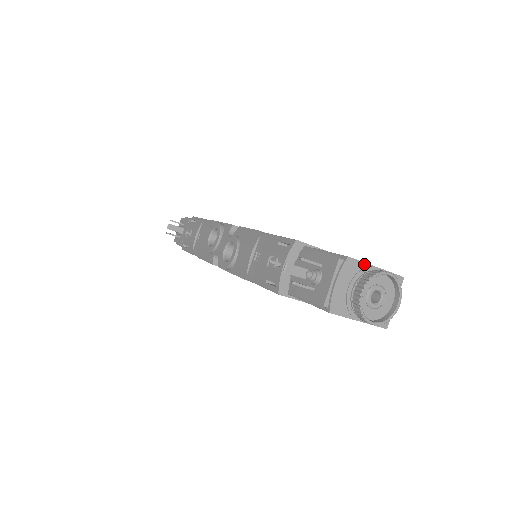
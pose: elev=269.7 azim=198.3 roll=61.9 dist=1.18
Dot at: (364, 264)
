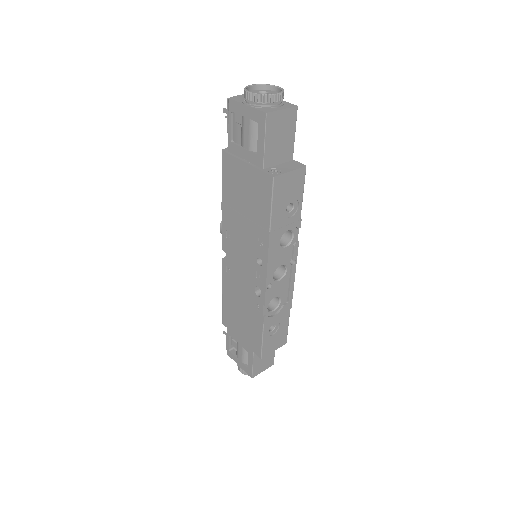
Dot at: occluded
